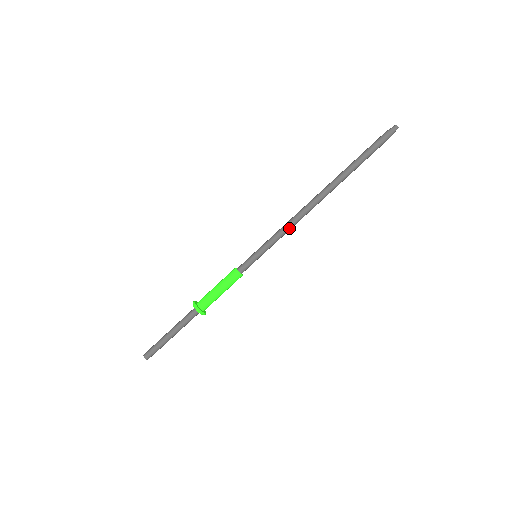
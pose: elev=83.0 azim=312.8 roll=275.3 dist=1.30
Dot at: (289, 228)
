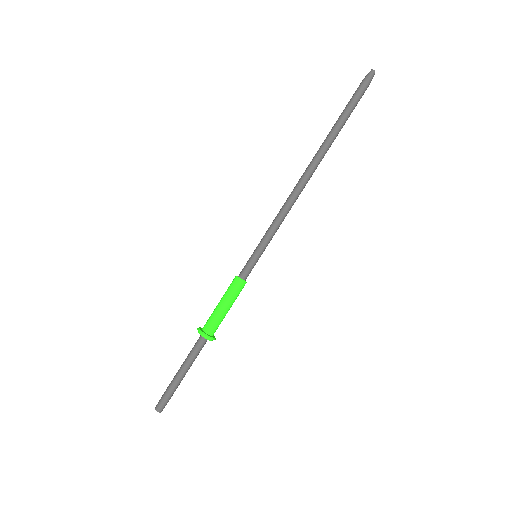
Dot at: (284, 213)
